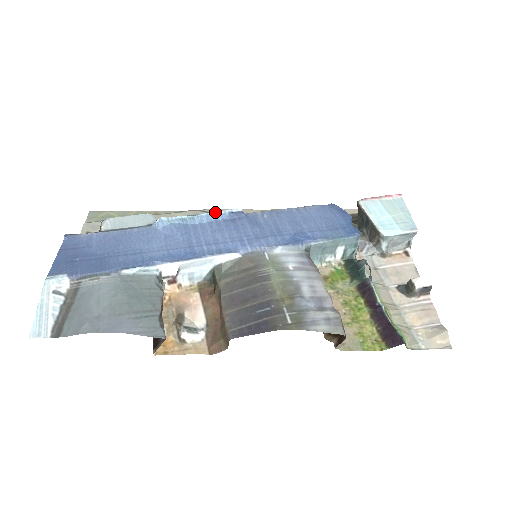
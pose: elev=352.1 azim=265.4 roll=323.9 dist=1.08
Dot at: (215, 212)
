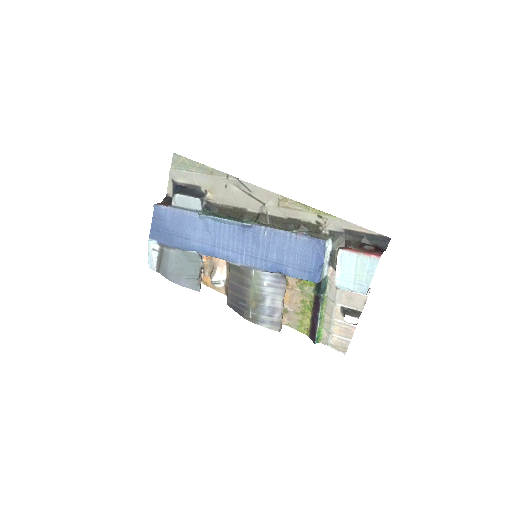
Dot at: (233, 221)
